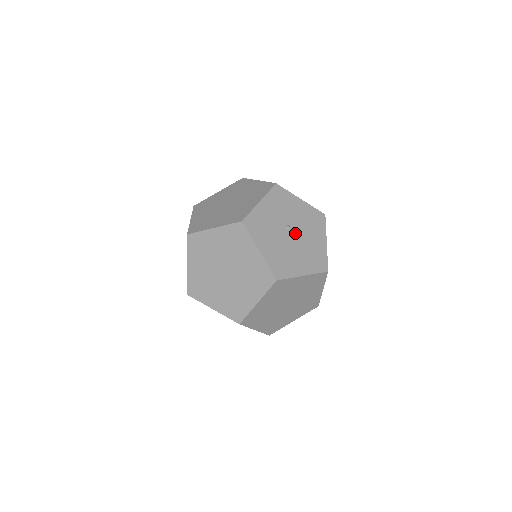
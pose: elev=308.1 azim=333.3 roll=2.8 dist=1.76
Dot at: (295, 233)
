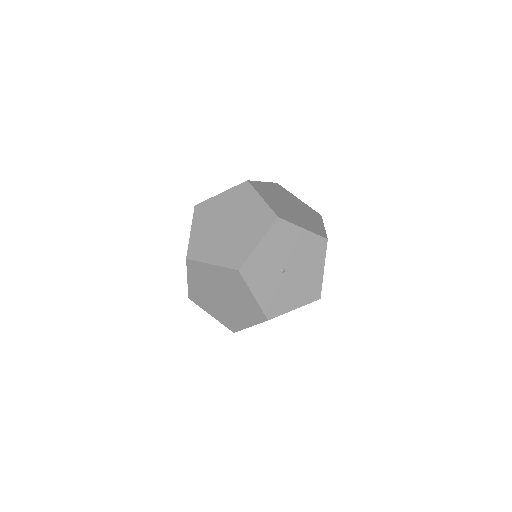
Dot at: (288, 265)
